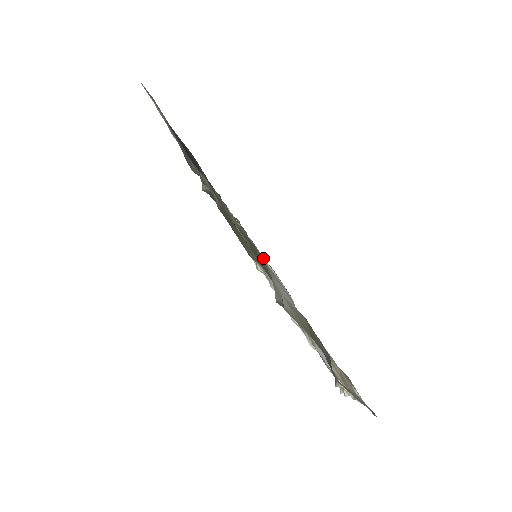
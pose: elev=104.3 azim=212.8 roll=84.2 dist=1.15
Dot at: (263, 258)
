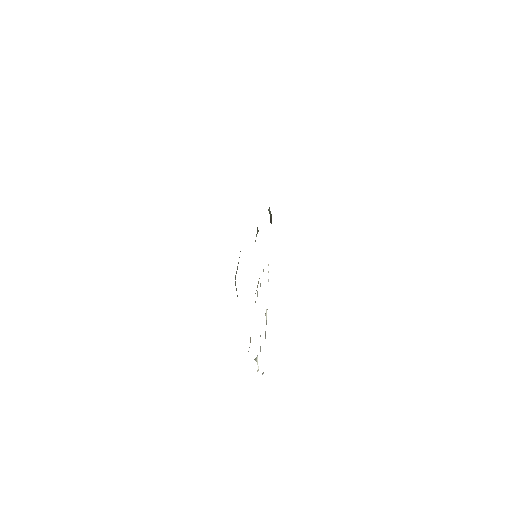
Dot at: occluded
